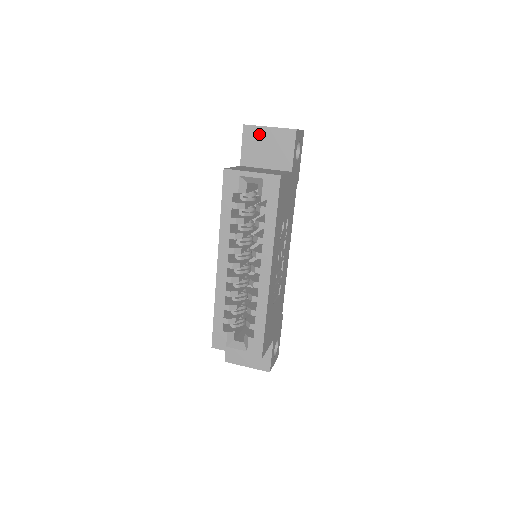
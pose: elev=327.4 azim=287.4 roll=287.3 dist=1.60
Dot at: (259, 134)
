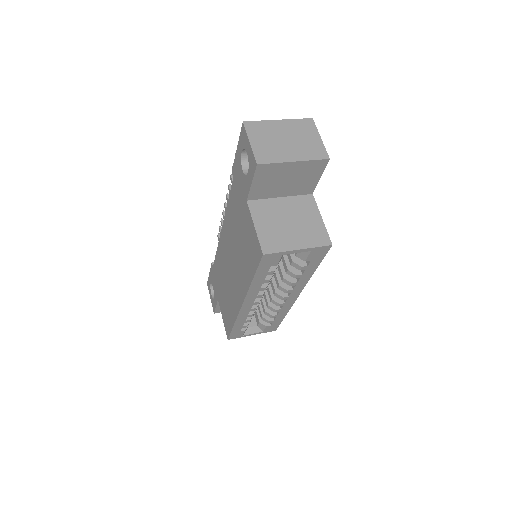
Dot at: (278, 170)
